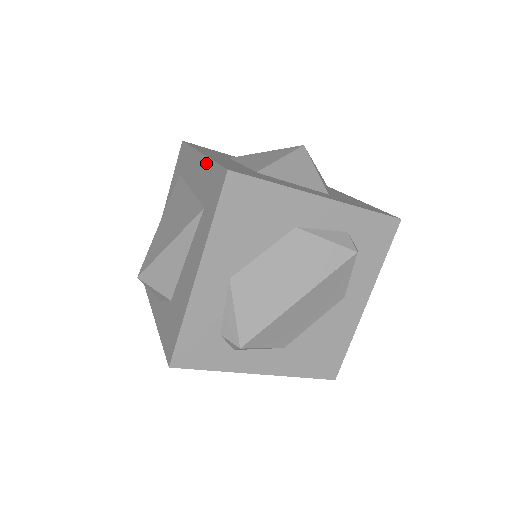
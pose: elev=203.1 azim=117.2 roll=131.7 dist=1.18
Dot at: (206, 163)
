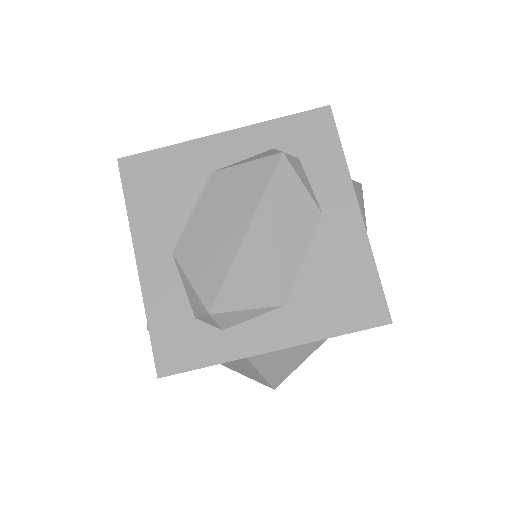
Dot at: occluded
